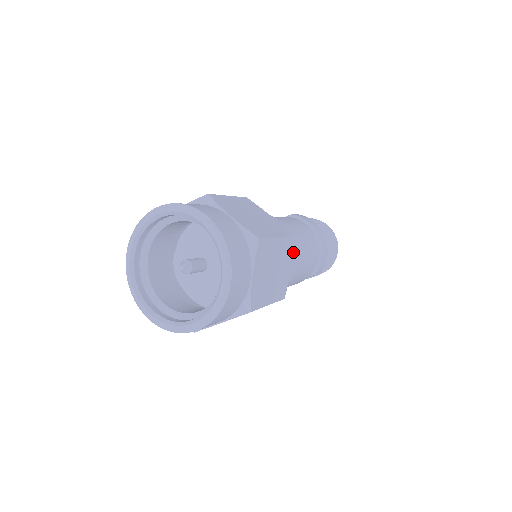
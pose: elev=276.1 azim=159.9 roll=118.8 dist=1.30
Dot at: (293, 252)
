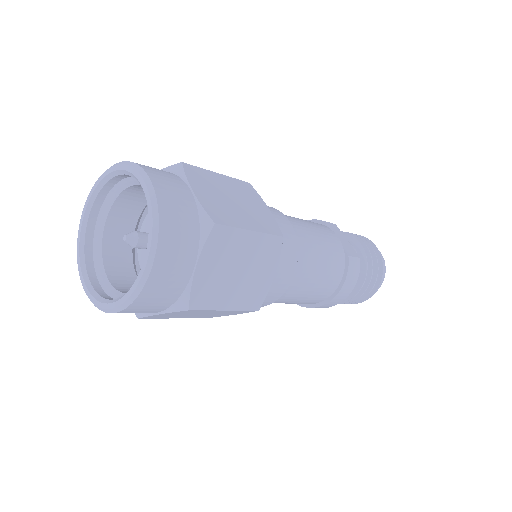
Dot at: (265, 303)
